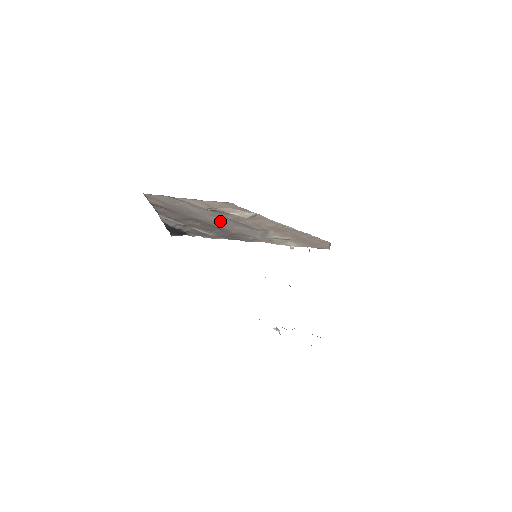
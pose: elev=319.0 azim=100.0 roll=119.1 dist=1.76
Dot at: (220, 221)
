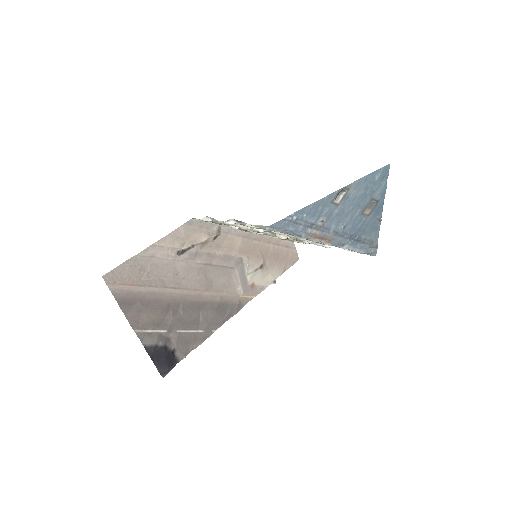
Dot at: (196, 281)
